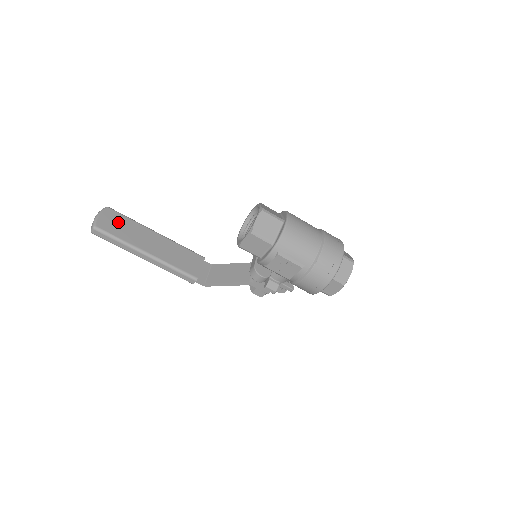
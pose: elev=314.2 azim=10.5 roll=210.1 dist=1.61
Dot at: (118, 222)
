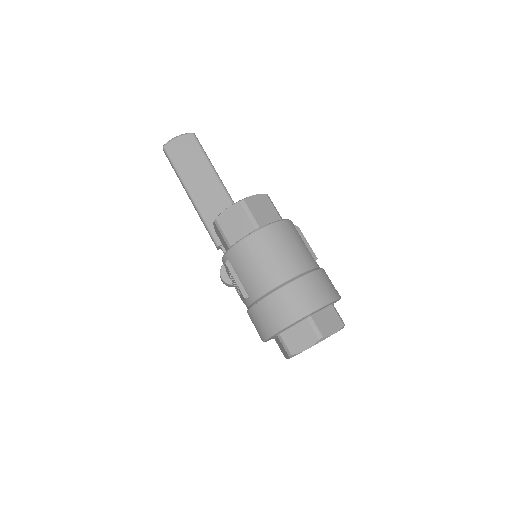
Dot at: (189, 151)
